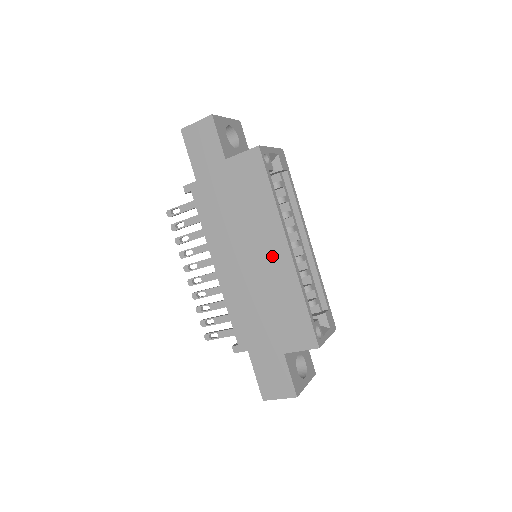
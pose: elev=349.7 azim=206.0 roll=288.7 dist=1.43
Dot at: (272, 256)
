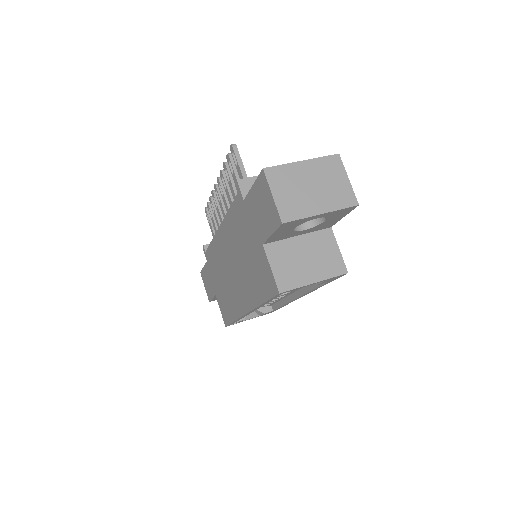
Dot at: (239, 295)
